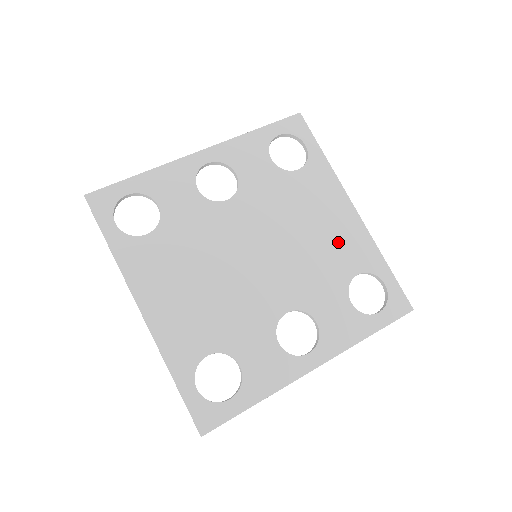
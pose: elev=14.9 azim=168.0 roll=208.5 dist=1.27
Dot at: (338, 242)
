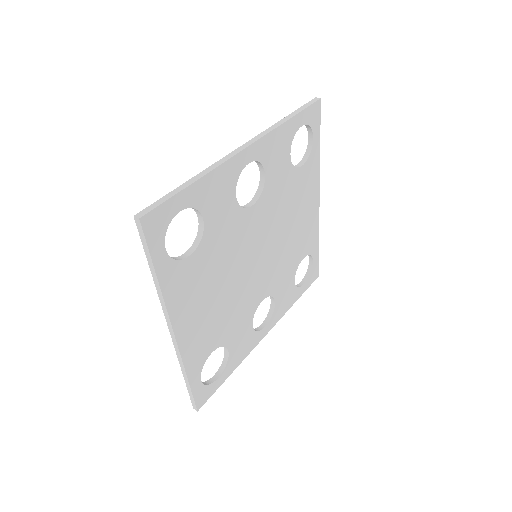
Dot at: (303, 233)
